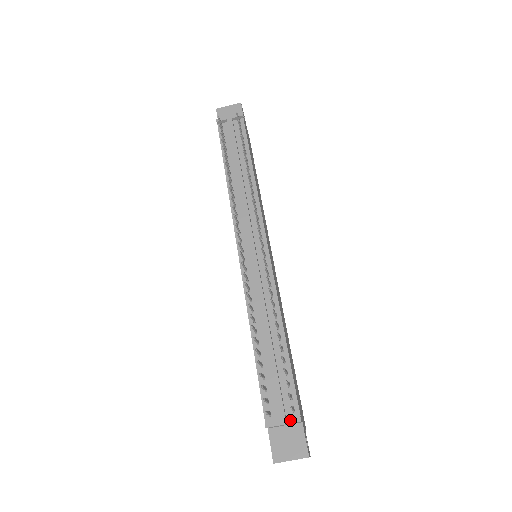
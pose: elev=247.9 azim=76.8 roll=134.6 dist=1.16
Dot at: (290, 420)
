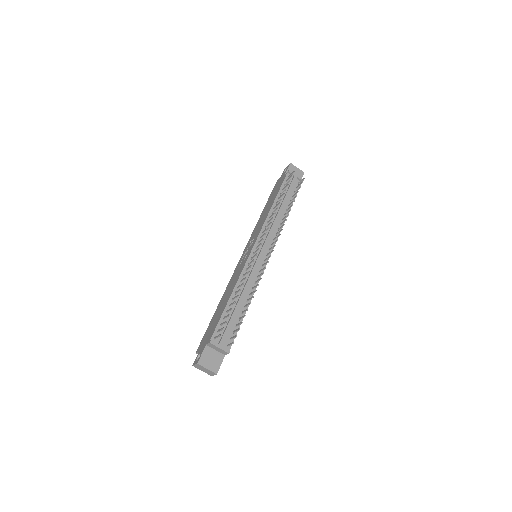
Dot at: (224, 349)
